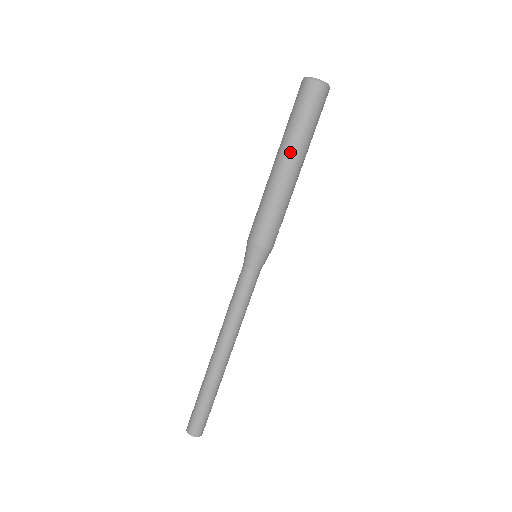
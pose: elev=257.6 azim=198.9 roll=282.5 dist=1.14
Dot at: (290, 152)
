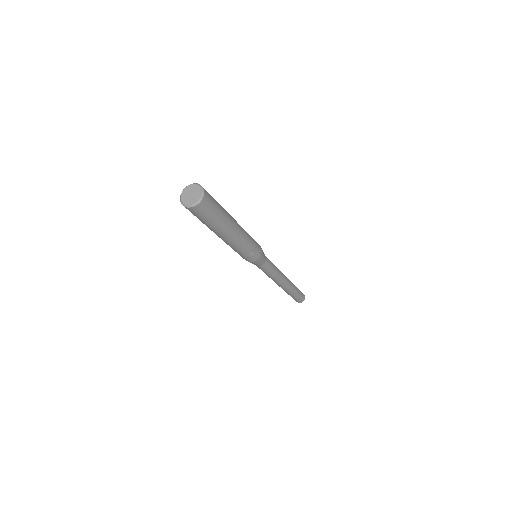
Dot at: occluded
